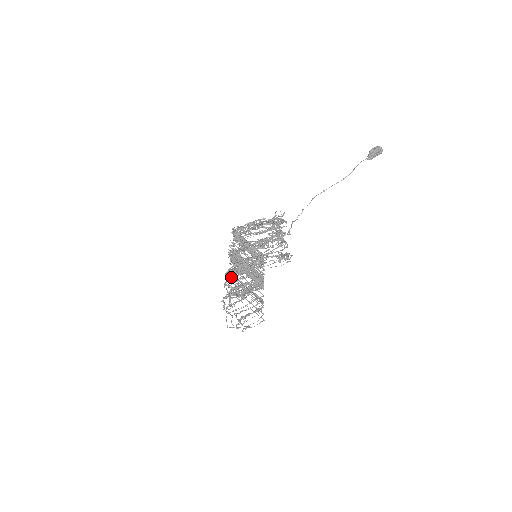
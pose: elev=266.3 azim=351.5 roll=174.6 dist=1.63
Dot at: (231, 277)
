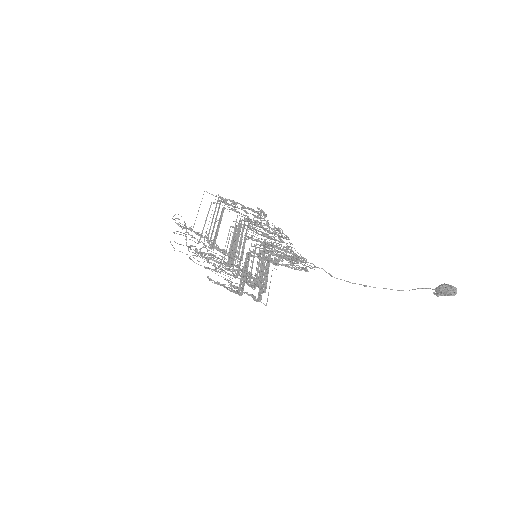
Dot at: (219, 201)
